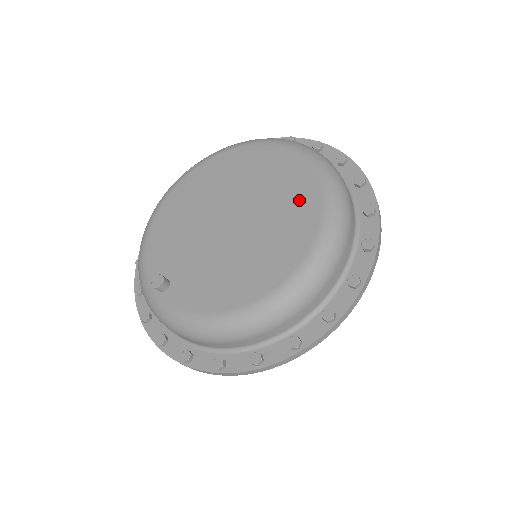
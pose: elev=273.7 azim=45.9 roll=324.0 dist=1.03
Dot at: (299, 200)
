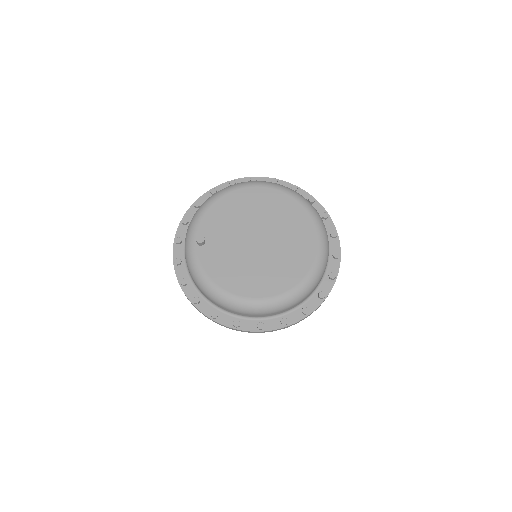
Dot at: (296, 264)
